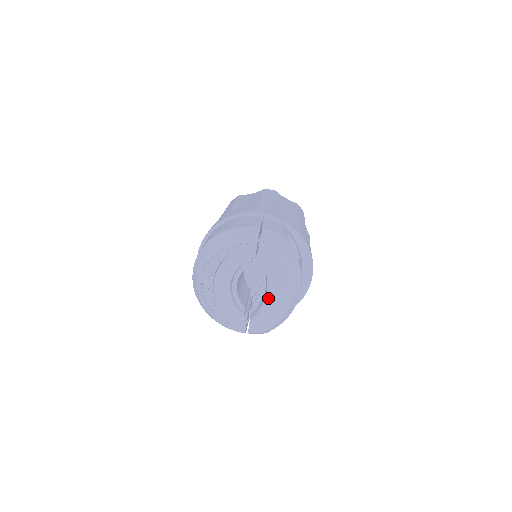
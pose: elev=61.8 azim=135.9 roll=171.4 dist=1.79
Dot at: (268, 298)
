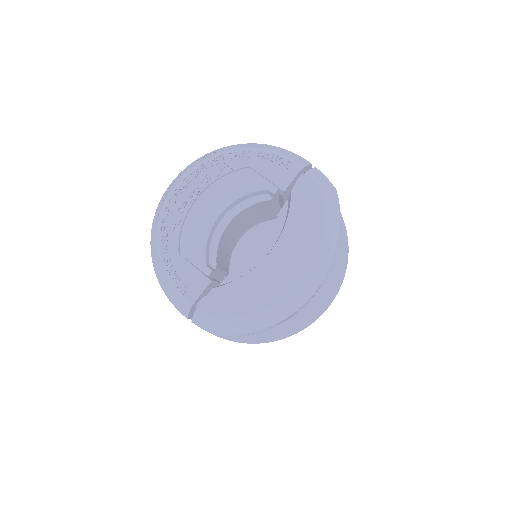
Dot at: (265, 265)
